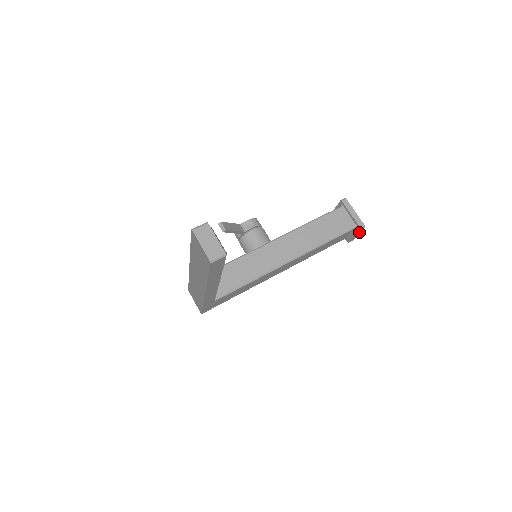
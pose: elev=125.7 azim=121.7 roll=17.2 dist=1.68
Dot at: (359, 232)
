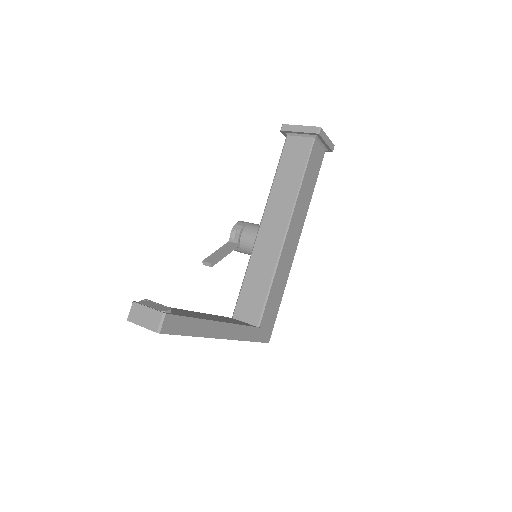
Dot at: (324, 136)
